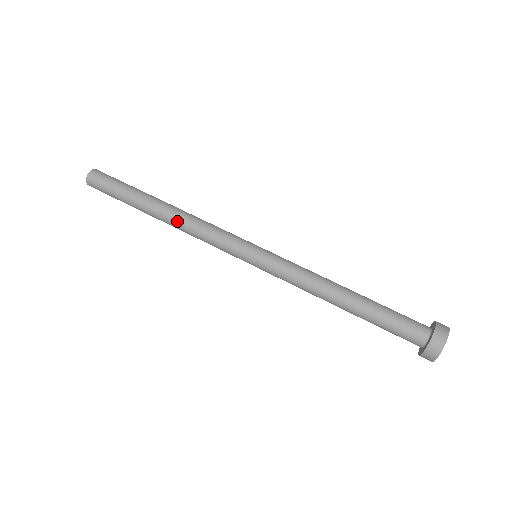
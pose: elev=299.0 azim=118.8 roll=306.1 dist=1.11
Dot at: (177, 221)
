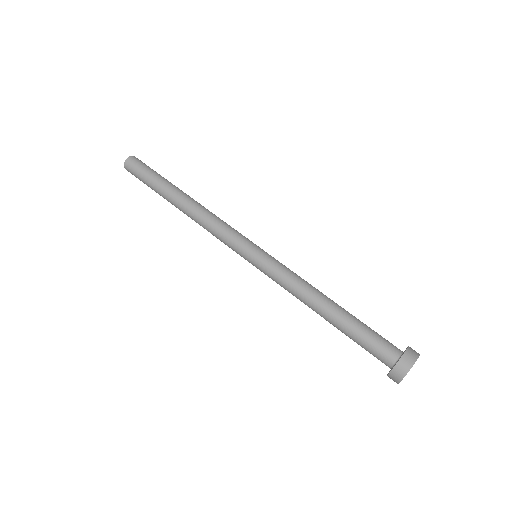
Dot at: (192, 218)
